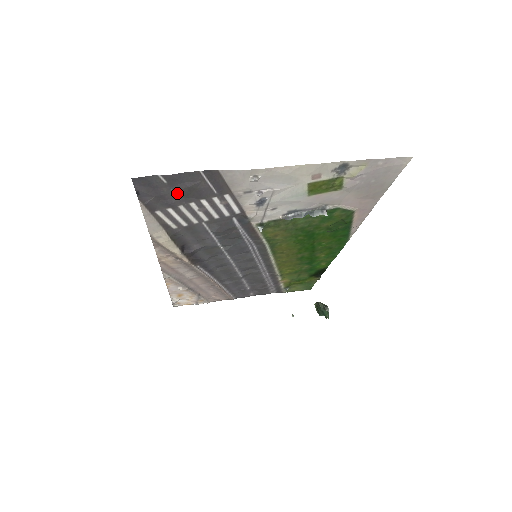
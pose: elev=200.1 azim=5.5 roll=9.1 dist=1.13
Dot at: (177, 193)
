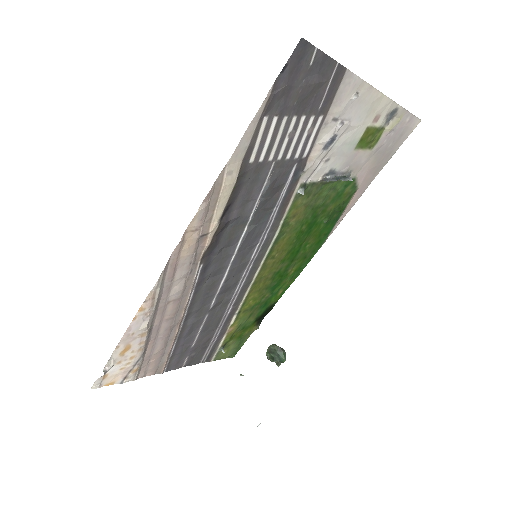
Dot at: (301, 91)
